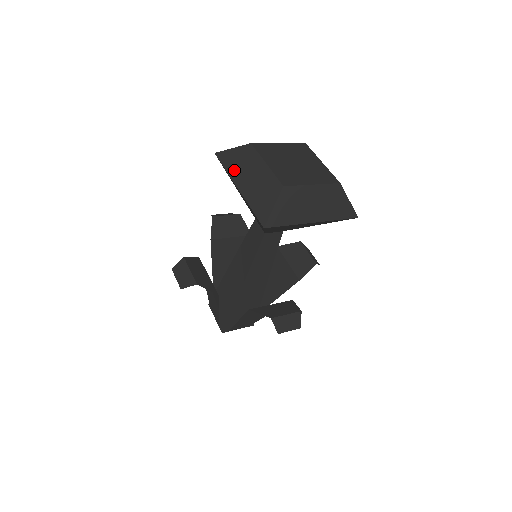
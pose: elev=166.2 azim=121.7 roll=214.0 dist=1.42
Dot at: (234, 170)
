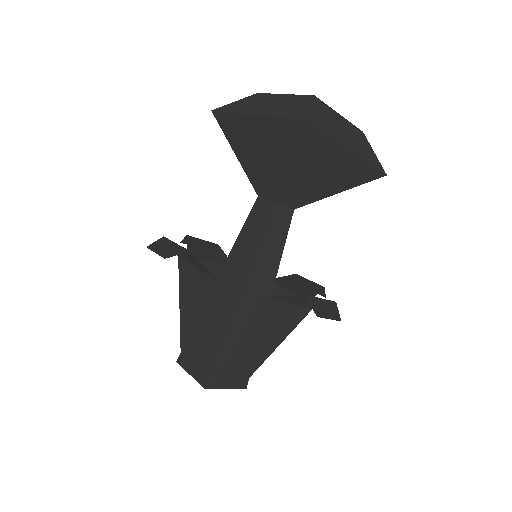
Dot at: (242, 109)
